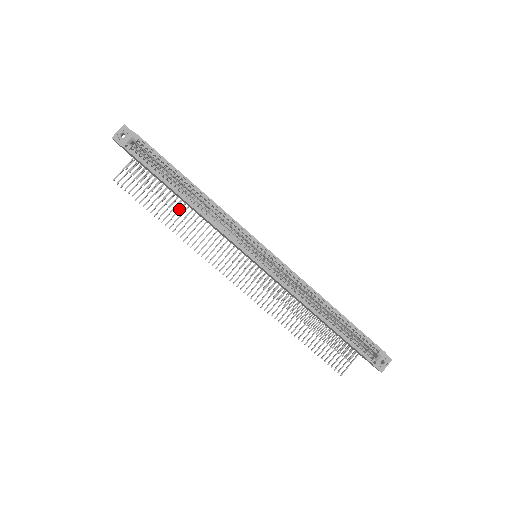
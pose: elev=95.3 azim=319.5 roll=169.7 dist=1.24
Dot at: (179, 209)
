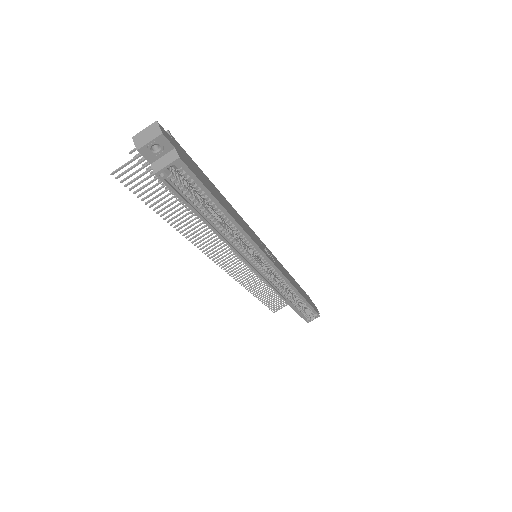
Dot at: occluded
